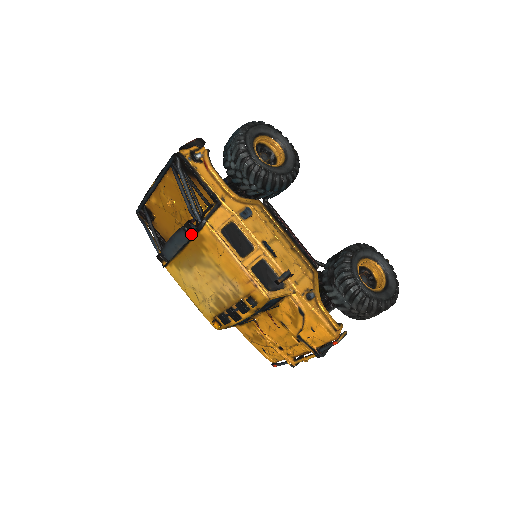
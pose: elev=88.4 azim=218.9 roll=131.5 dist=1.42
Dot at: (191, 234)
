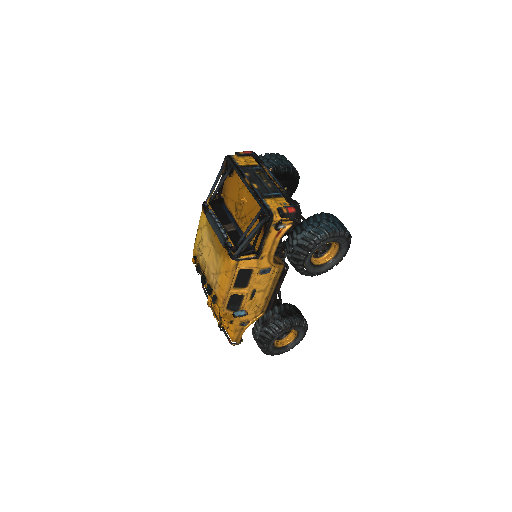
Dot at: (226, 247)
